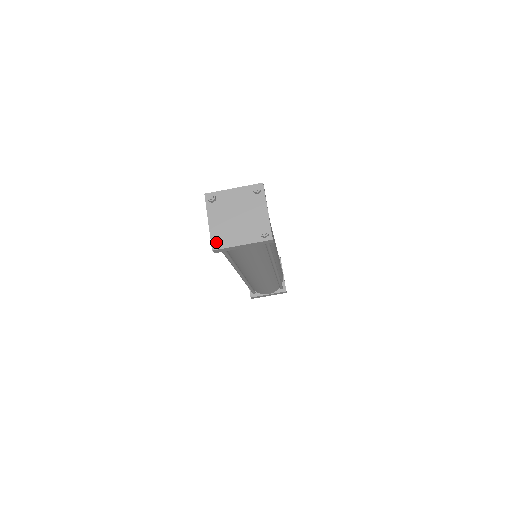
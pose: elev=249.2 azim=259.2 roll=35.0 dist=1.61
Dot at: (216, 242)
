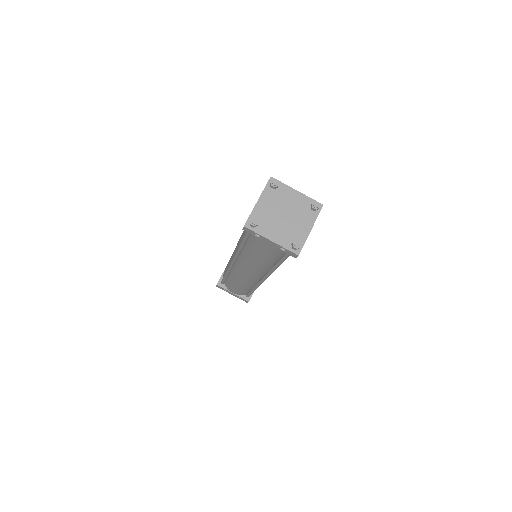
Dot at: (297, 246)
